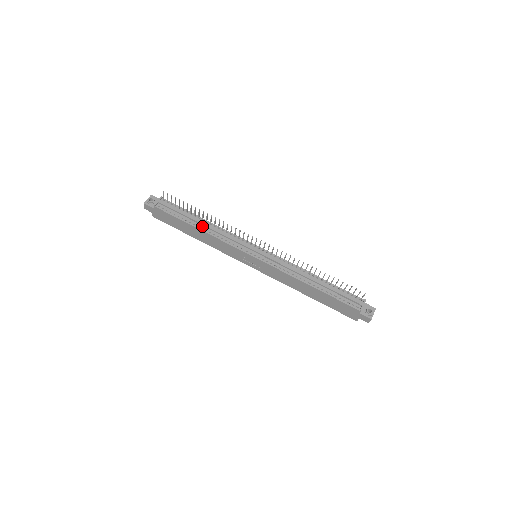
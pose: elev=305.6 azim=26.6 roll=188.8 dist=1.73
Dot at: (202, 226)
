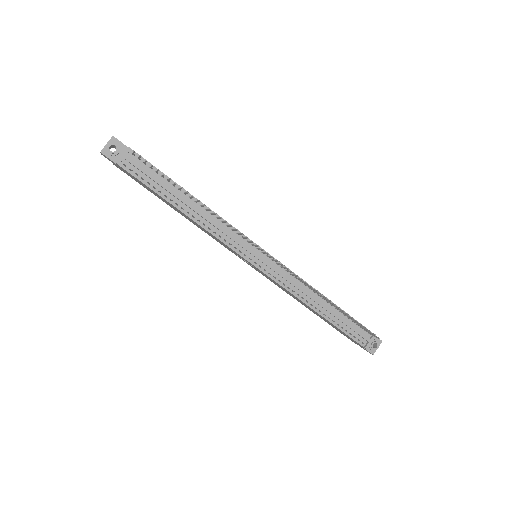
Dot at: (188, 208)
